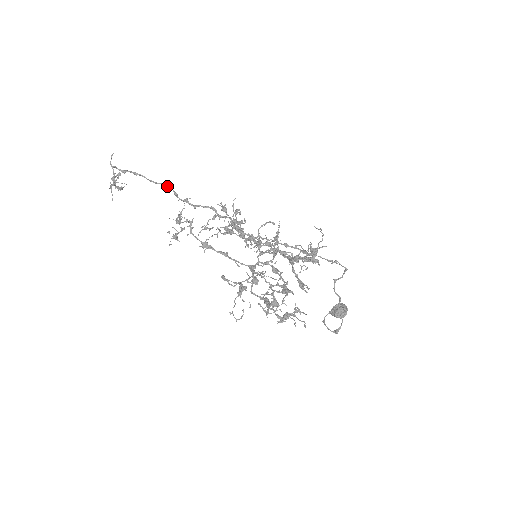
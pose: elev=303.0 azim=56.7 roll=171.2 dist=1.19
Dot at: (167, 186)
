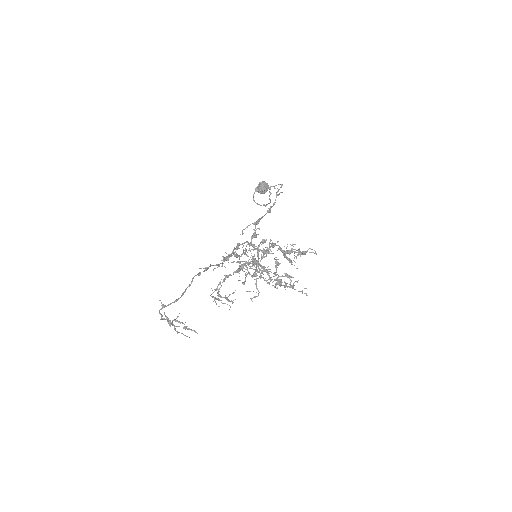
Dot at: occluded
